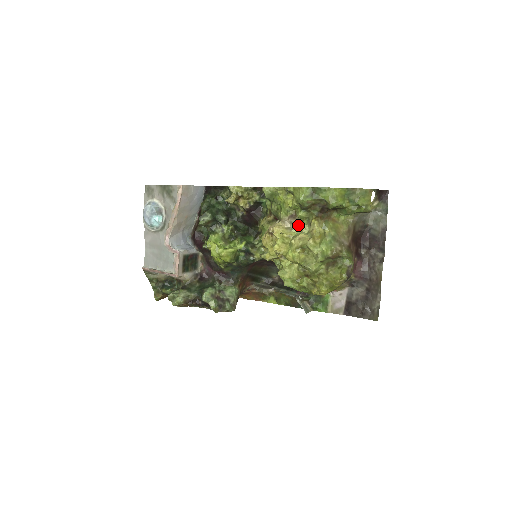
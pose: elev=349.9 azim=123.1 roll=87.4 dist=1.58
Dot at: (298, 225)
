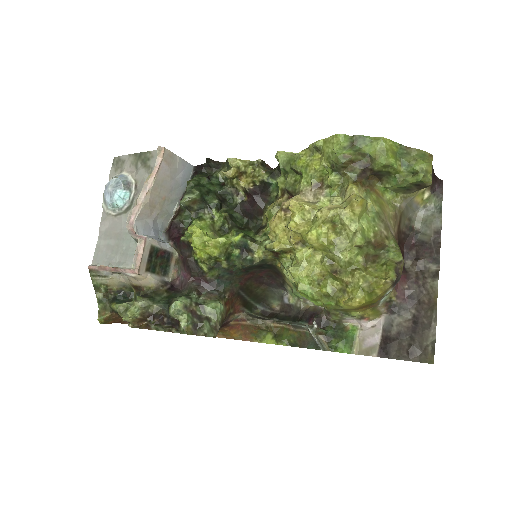
Dot at: (325, 197)
